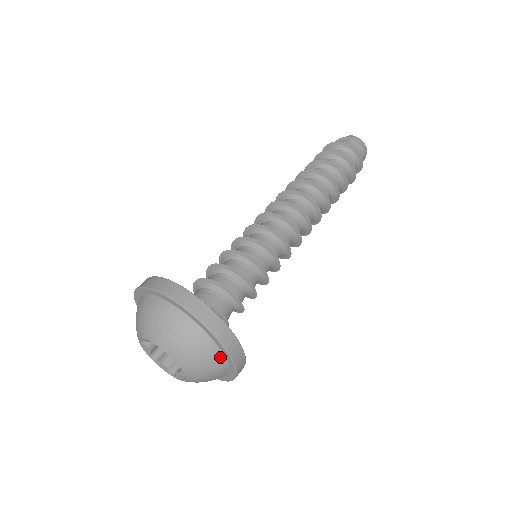
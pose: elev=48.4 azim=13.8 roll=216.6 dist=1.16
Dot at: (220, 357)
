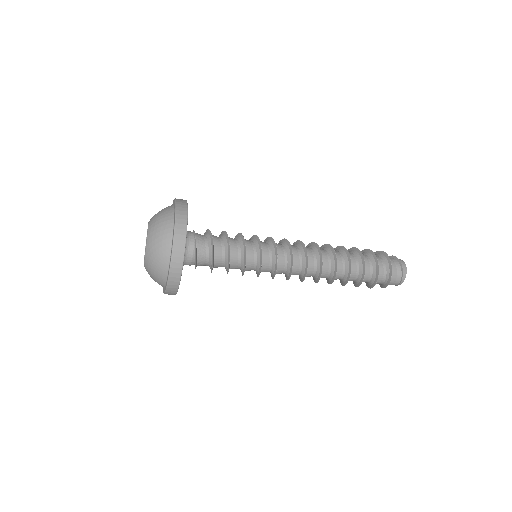
Dot at: (165, 273)
